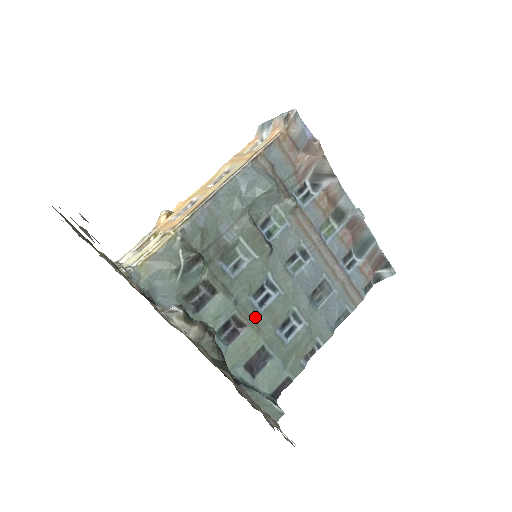
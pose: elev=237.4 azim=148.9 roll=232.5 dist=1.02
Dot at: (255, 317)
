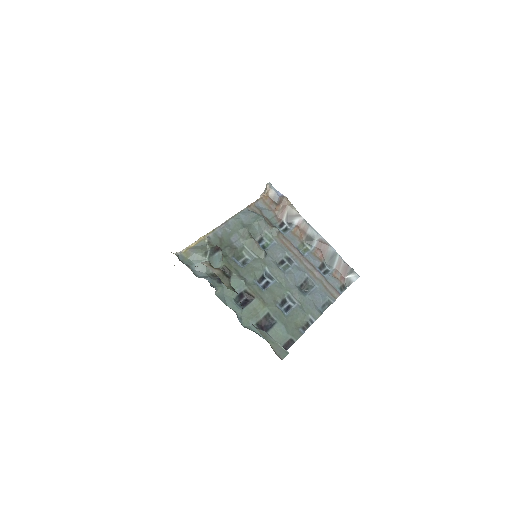
Dot at: (260, 293)
